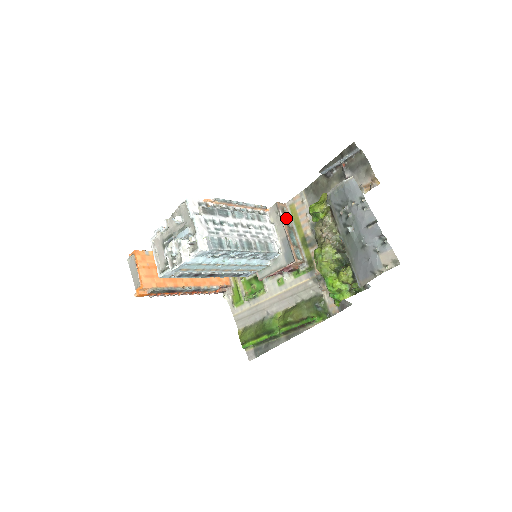
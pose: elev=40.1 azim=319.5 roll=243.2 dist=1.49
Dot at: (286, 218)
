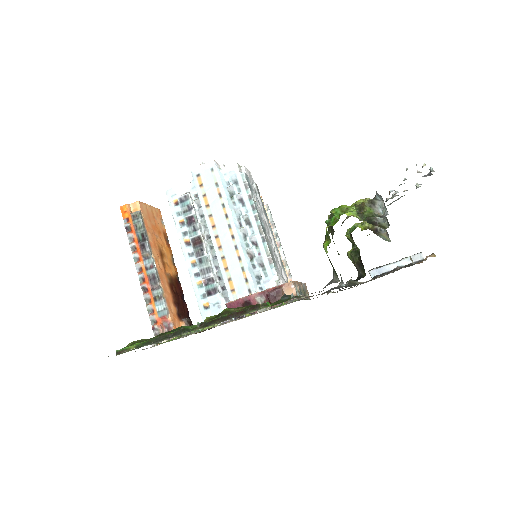
Dot at: occluded
